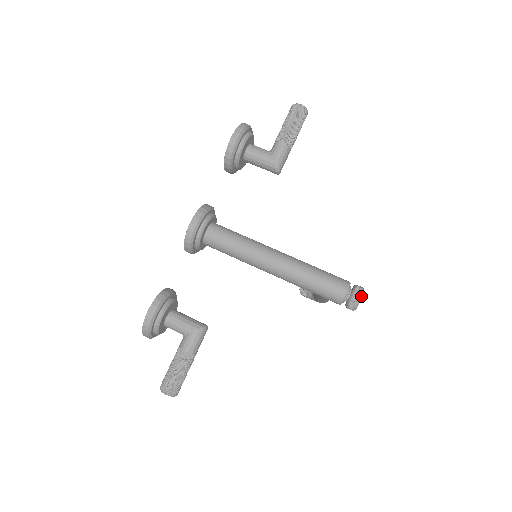
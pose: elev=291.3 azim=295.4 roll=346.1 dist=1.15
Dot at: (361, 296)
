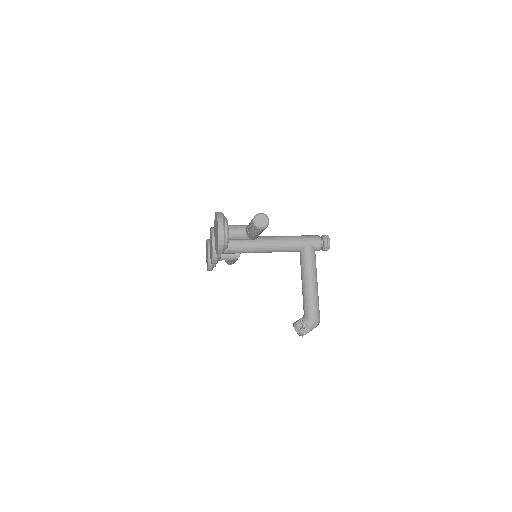
Dot at: occluded
